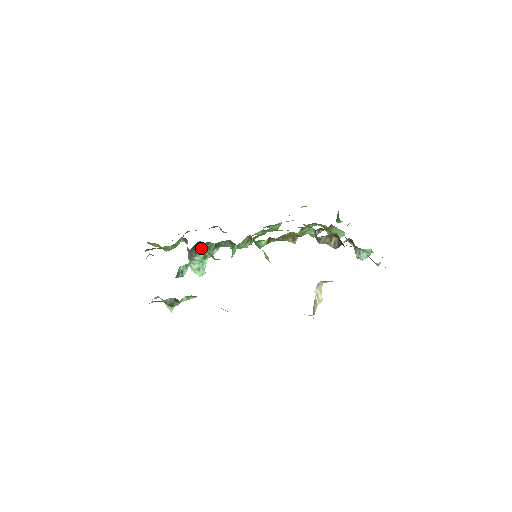
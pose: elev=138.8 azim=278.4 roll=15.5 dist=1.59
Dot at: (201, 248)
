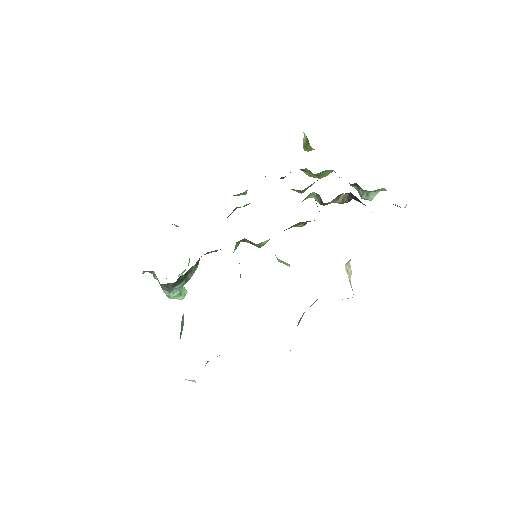
Dot at: (182, 278)
